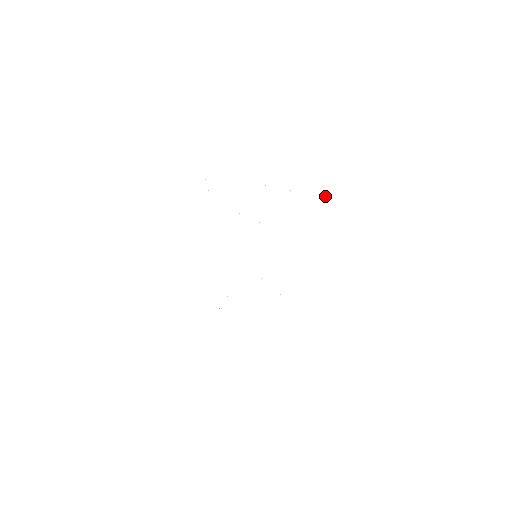
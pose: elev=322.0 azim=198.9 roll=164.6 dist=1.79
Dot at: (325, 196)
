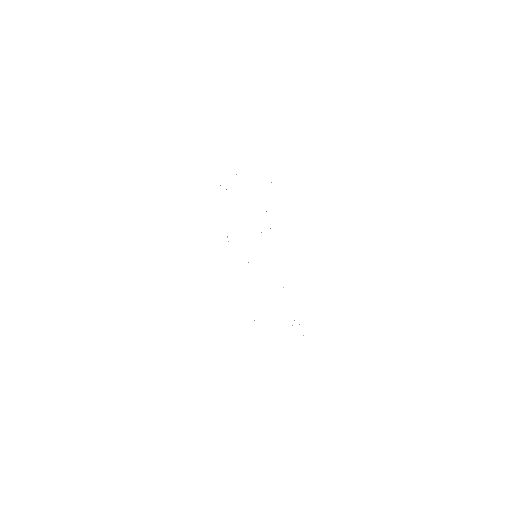
Dot at: occluded
